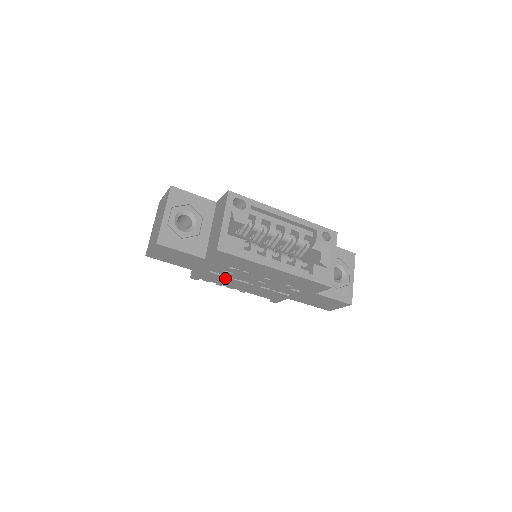
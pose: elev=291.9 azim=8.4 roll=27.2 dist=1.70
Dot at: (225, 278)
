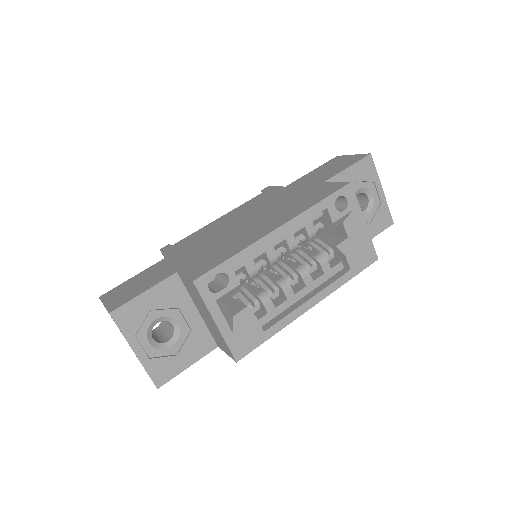
Dot at: occluded
